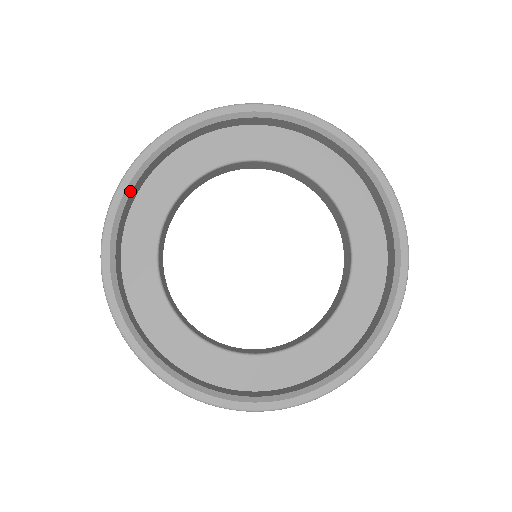
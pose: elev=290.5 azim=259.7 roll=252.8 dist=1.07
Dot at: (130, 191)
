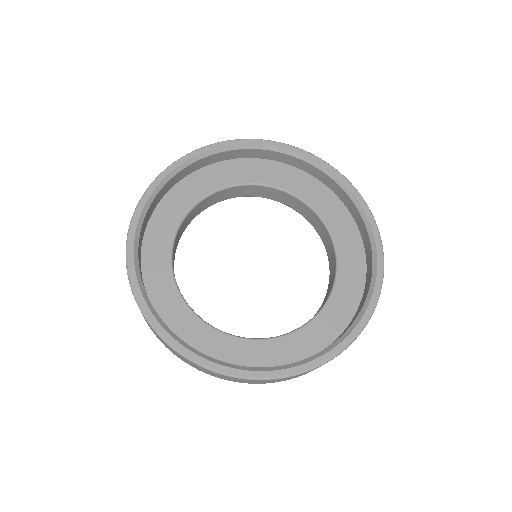
Dot at: (184, 167)
